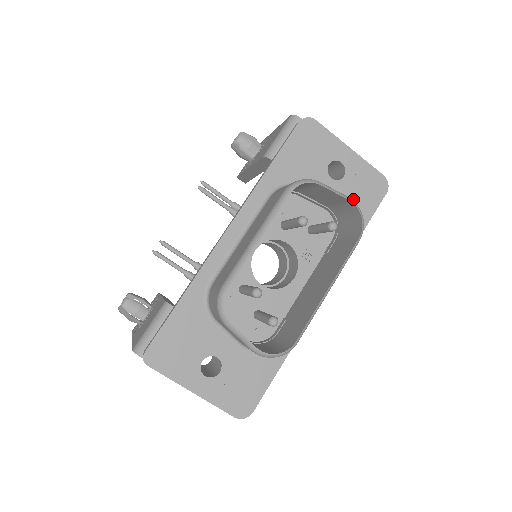
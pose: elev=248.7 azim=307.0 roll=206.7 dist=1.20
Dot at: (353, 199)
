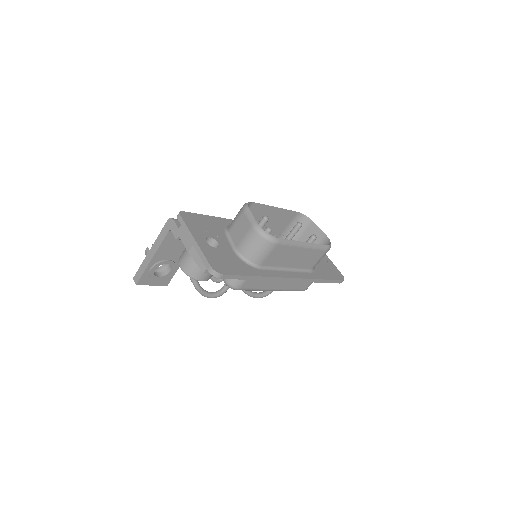
Dot at: (323, 267)
